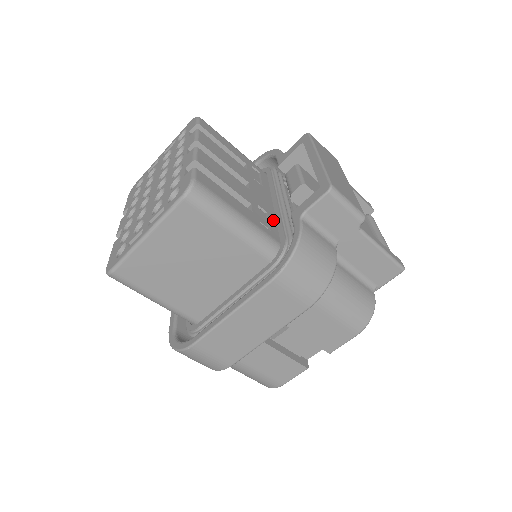
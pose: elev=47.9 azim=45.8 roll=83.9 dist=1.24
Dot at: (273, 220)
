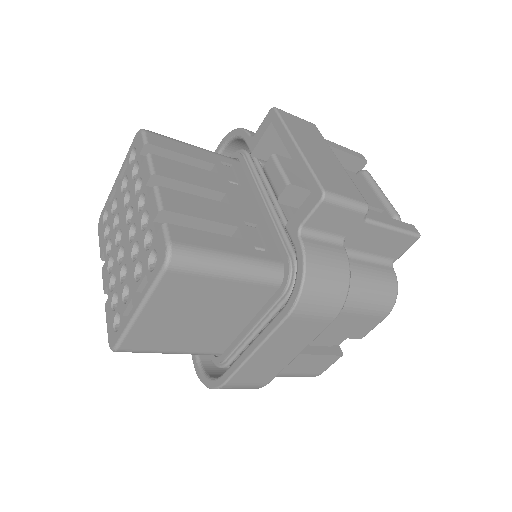
Dot at: (266, 232)
